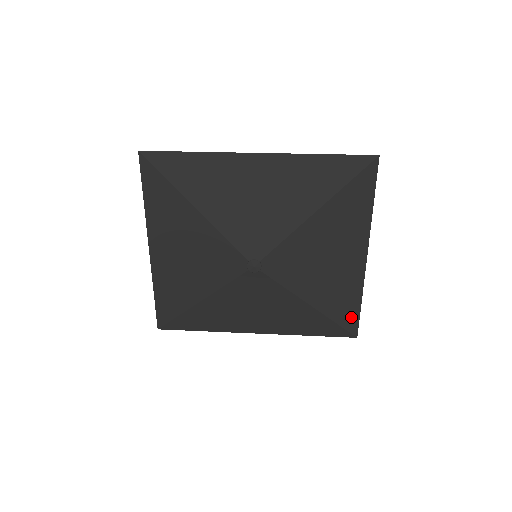
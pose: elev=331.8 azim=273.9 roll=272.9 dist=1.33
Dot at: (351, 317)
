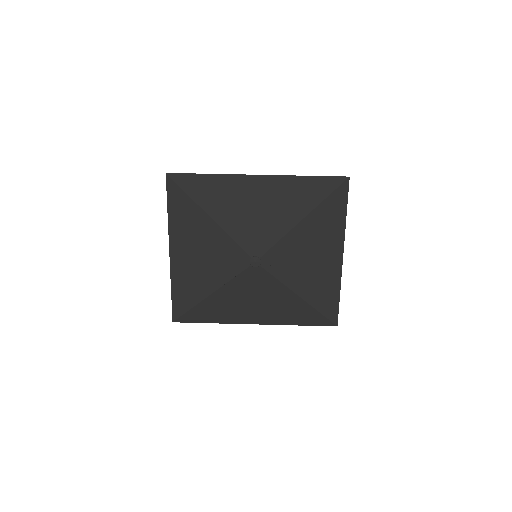
Dot at: (332, 308)
